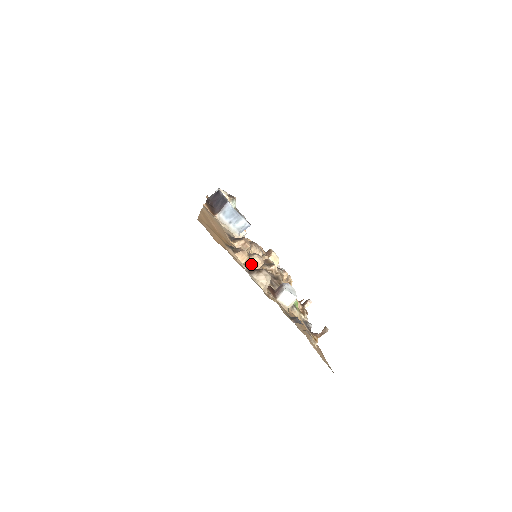
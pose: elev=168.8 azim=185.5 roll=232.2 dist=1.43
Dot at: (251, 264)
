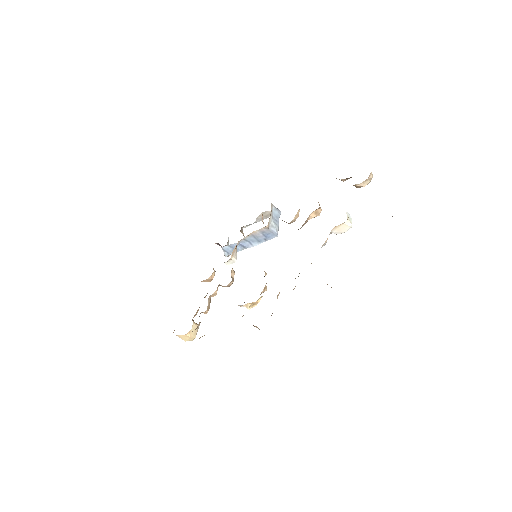
Dot at: occluded
